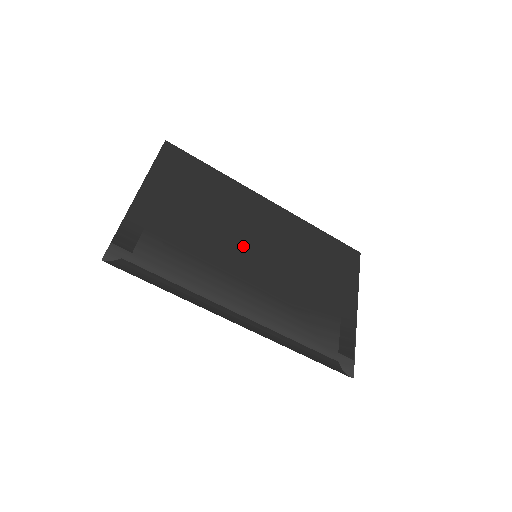
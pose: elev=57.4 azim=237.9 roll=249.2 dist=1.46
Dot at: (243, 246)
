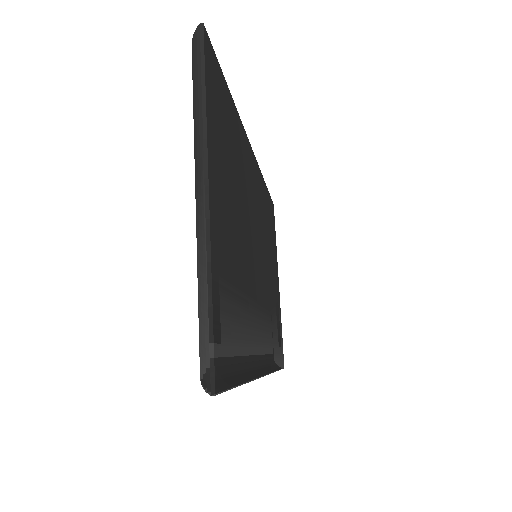
Dot at: (254, 247)
